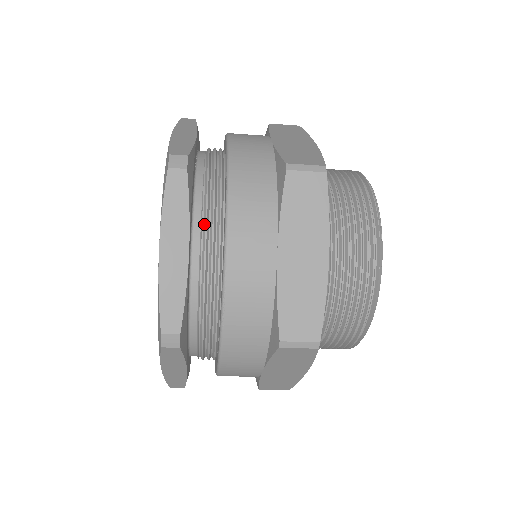
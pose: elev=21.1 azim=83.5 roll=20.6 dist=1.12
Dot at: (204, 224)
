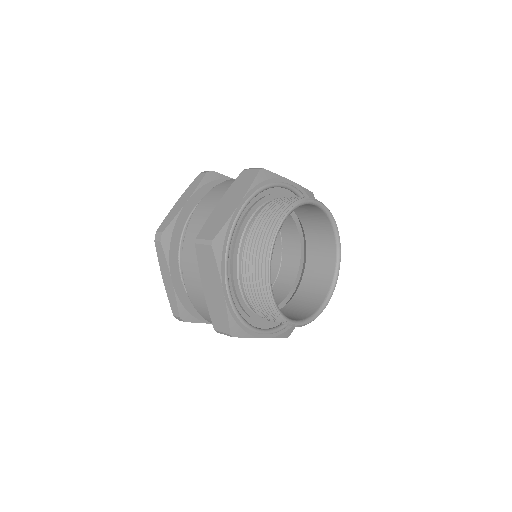
Dot at: occluded
